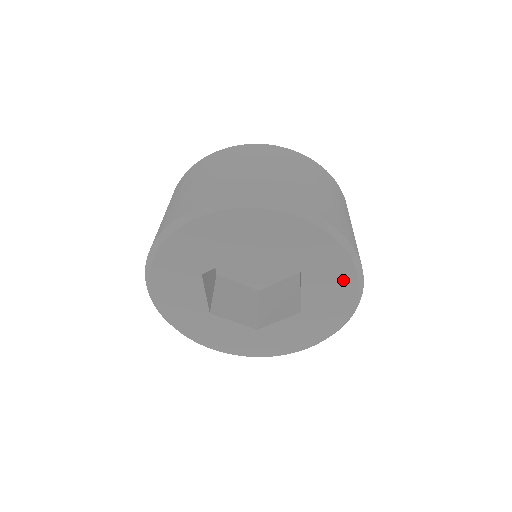
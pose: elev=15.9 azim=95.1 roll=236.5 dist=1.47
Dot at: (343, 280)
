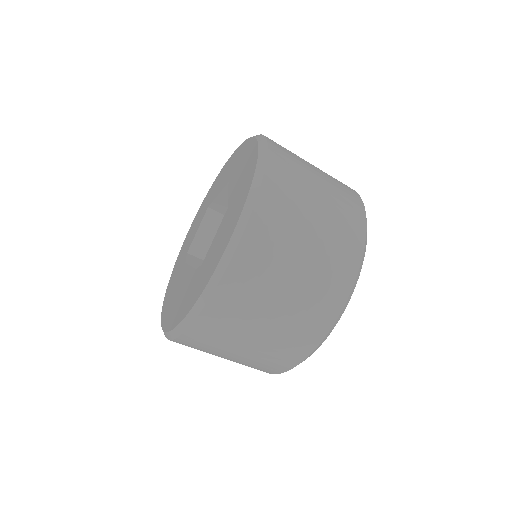
Dot at: (249, 152)
